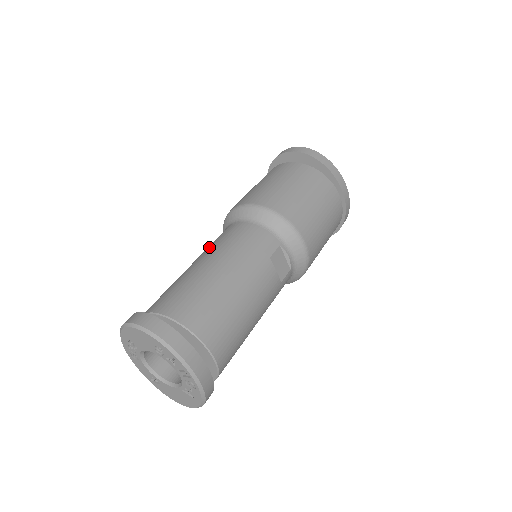
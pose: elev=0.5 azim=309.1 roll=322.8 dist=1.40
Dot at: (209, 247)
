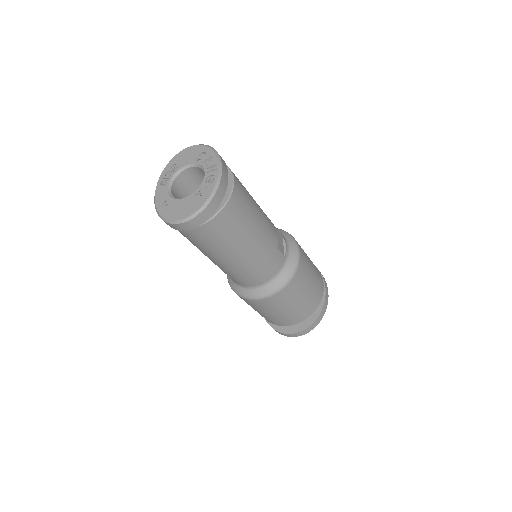
Dot at: occluded
